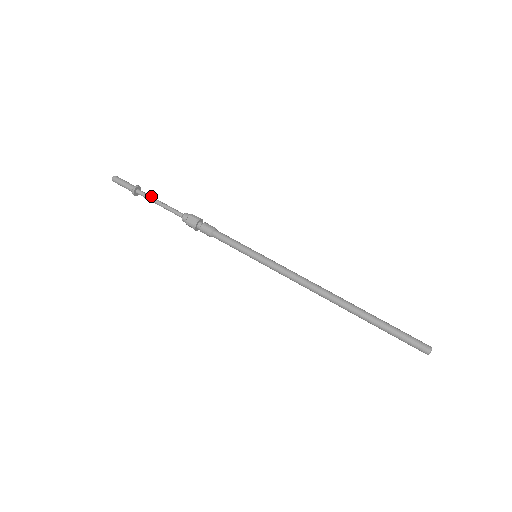
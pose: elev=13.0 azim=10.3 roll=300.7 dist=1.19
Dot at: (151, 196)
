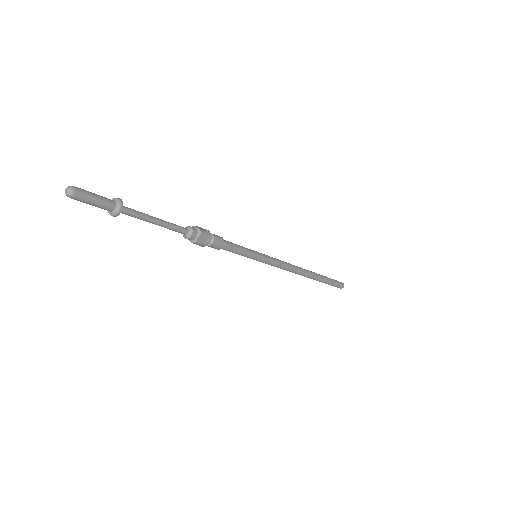
Dot at: (142, 213)
